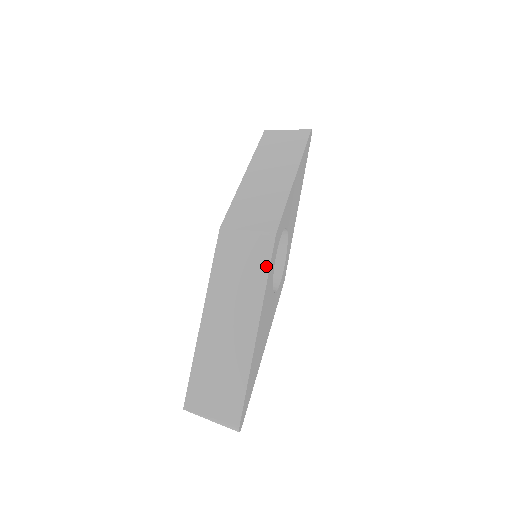
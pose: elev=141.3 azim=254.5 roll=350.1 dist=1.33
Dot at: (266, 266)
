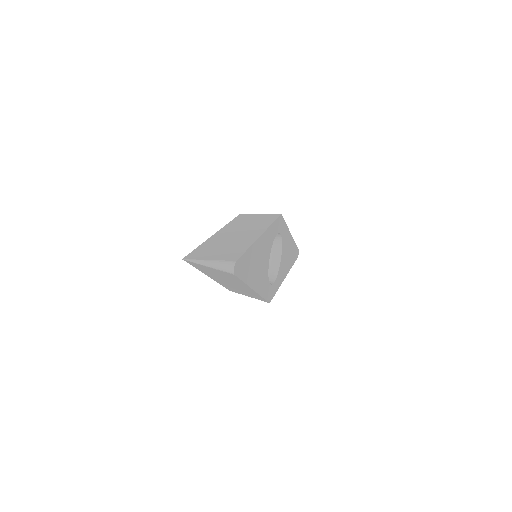
Dot at: (273, 220)
